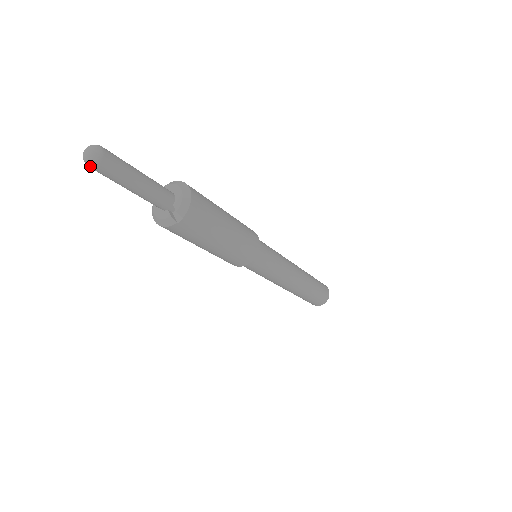
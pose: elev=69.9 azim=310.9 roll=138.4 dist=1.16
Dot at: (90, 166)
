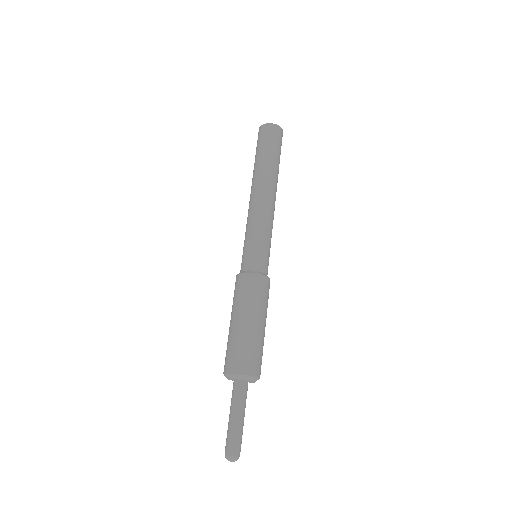
Dot at: occluded
